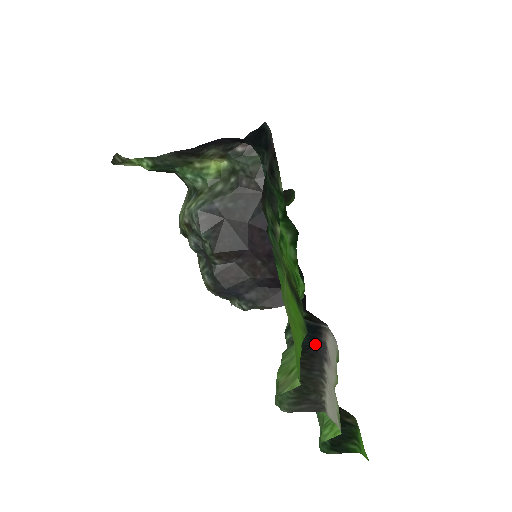
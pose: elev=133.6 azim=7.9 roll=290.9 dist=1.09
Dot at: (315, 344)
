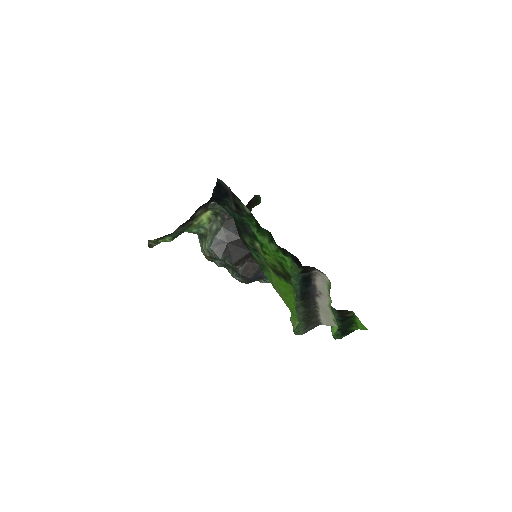
Dot at: (308, 290)
